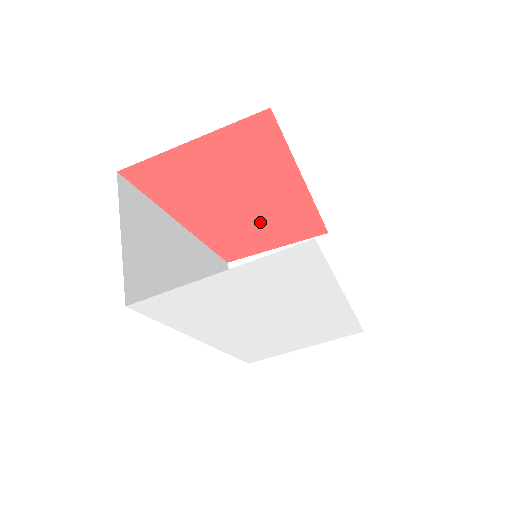
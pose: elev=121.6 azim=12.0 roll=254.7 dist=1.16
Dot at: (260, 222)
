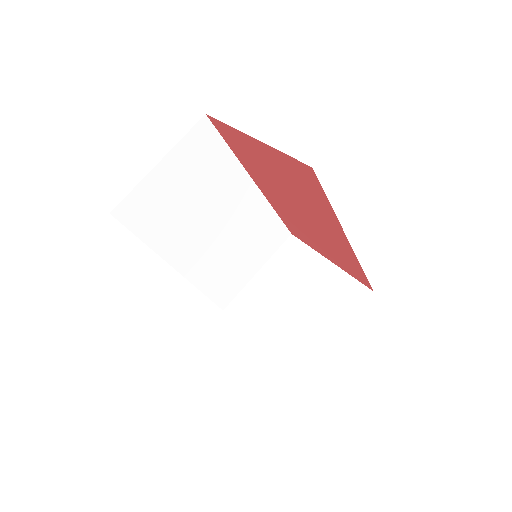
Dot at: (314, 232)
